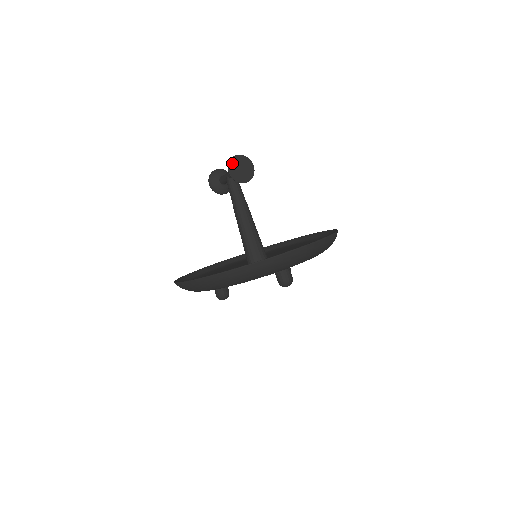
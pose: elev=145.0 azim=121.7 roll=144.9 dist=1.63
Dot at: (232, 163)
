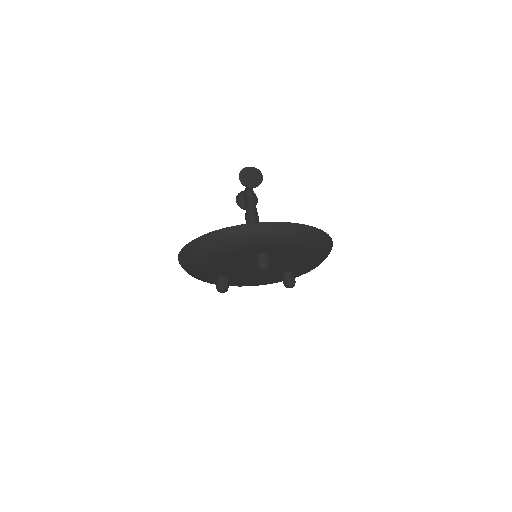
Dot at: (244, 172)
